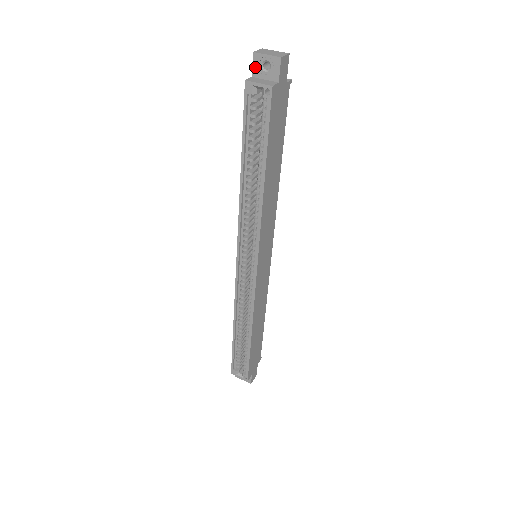
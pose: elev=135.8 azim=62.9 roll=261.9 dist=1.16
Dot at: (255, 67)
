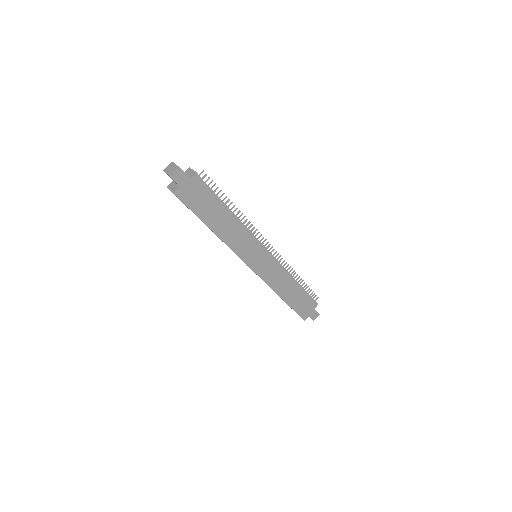
Dot at: occluded
